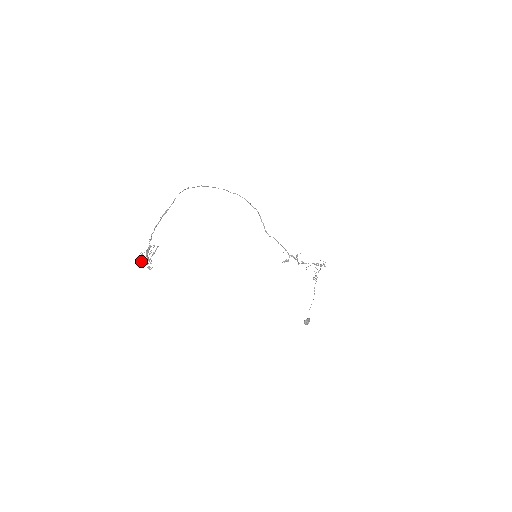
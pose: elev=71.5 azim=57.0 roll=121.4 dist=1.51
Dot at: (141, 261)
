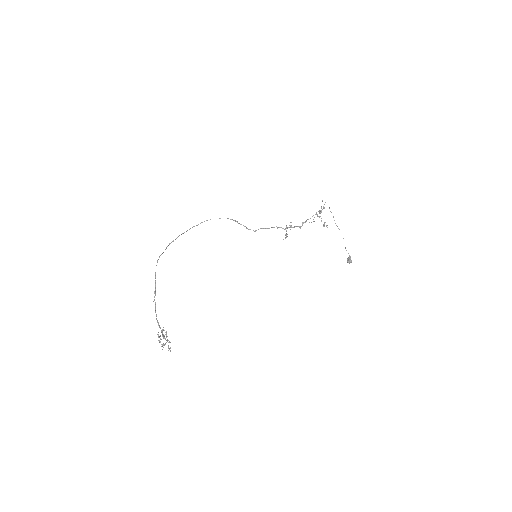
Dot at: occluded
